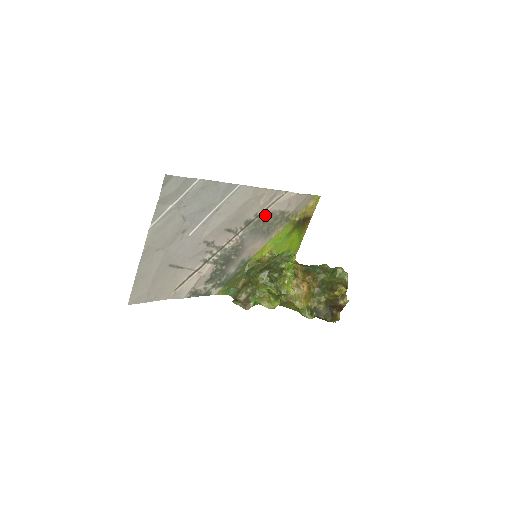
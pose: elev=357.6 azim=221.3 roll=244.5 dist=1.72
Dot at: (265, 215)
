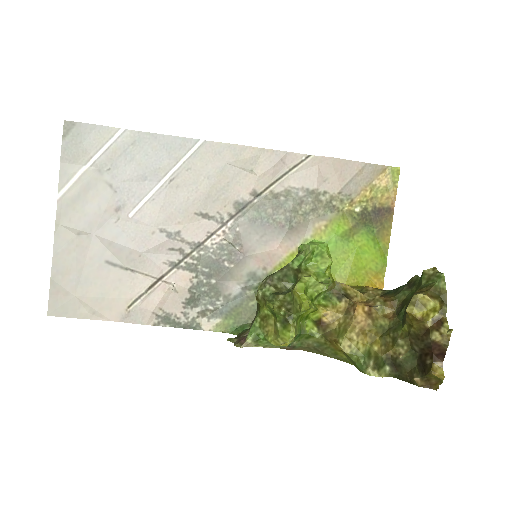
Dot at: (273, 194)
